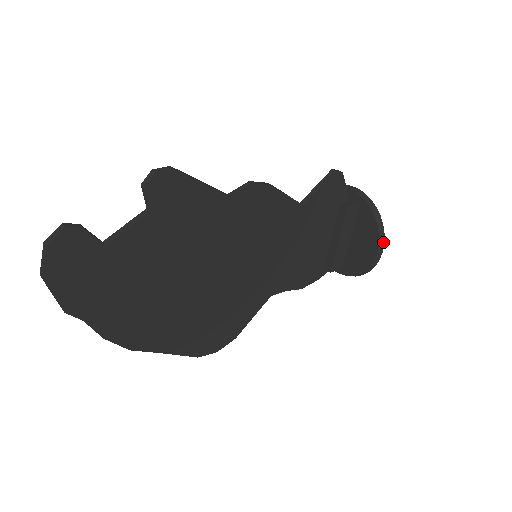
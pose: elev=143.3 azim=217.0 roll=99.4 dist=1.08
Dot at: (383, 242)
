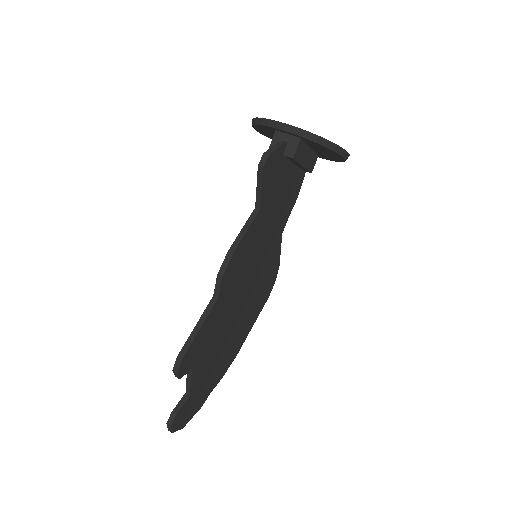
Dot at: (345, 151)
